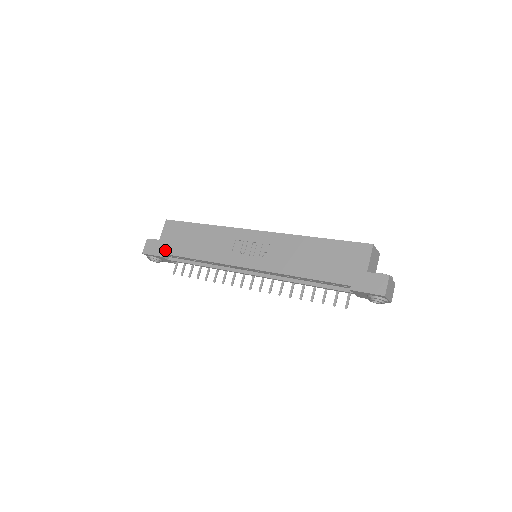
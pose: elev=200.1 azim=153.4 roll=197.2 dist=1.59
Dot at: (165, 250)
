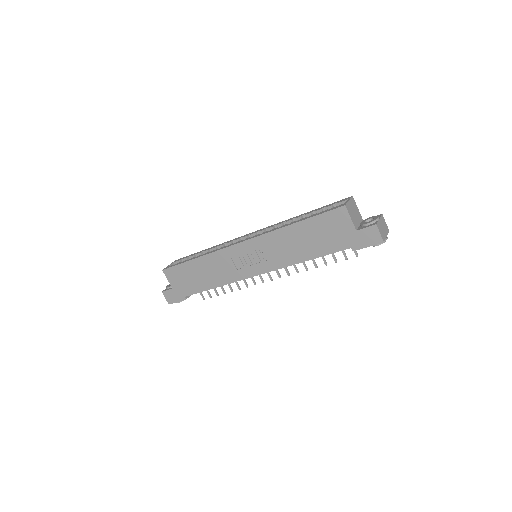
Dot at: (184, 294)
